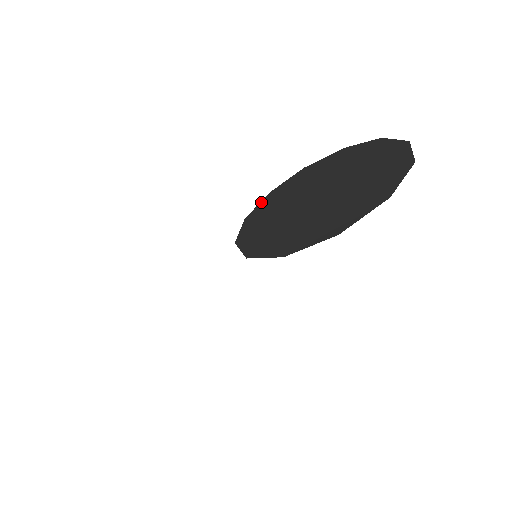
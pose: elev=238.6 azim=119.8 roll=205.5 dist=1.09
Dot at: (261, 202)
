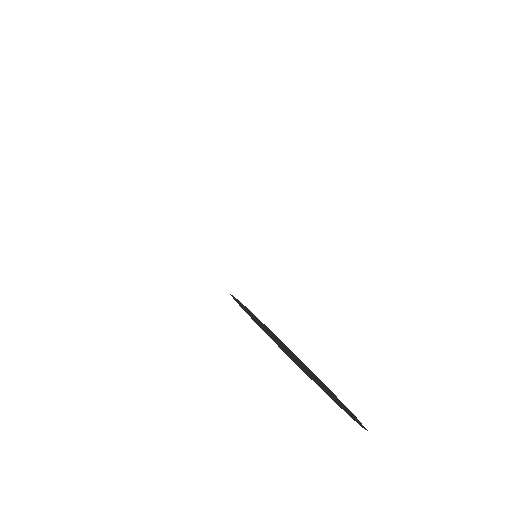
Dot at: occluded
